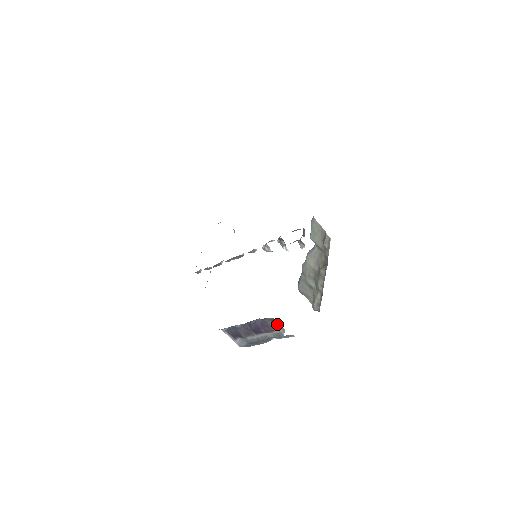
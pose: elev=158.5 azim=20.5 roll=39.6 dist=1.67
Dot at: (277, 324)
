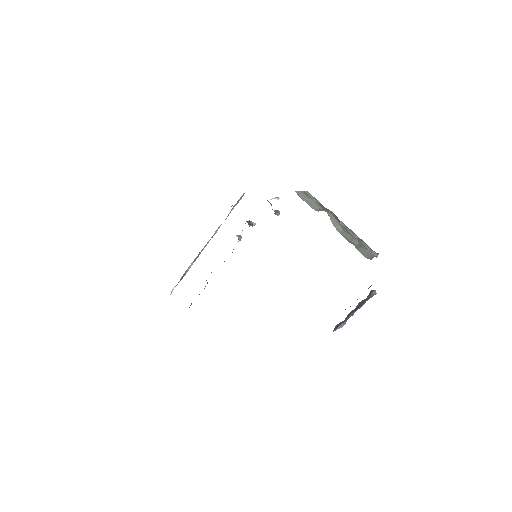
Dot at: (371, 292)
